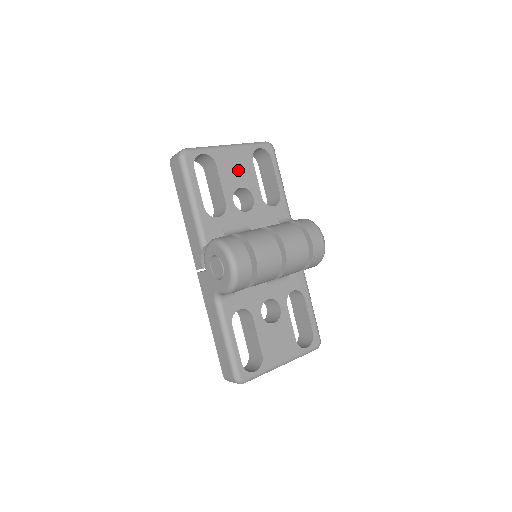
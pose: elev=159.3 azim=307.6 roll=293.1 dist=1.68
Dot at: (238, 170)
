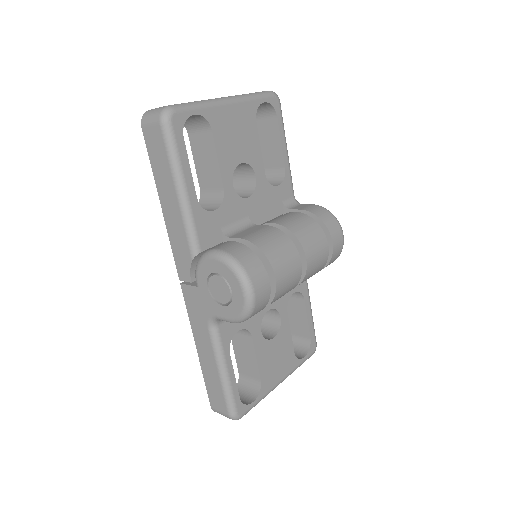
Dot at: (239, 137)
